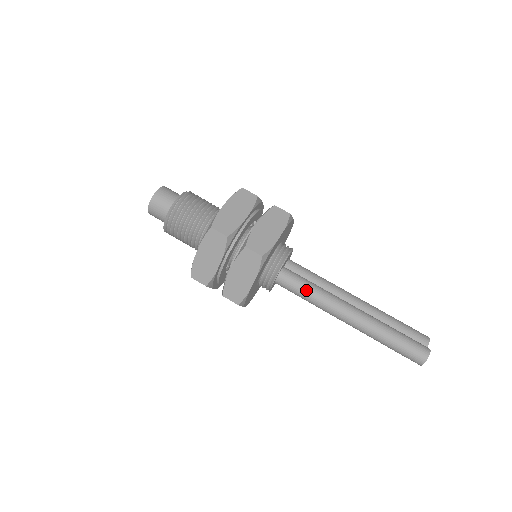
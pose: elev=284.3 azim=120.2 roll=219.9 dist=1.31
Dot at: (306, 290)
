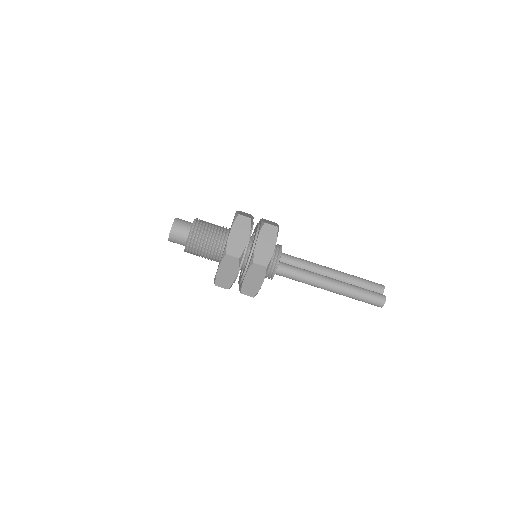
Dot at: (298, 276)
